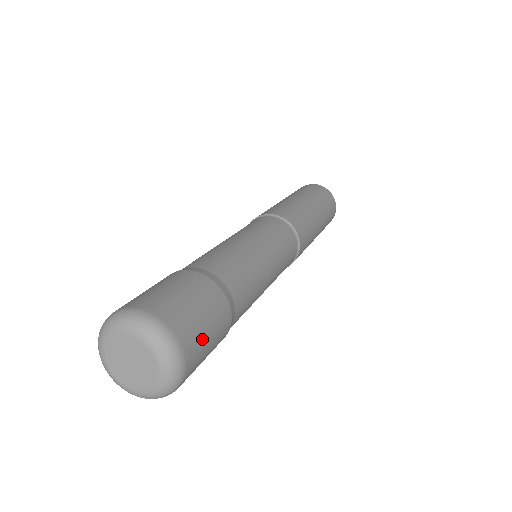
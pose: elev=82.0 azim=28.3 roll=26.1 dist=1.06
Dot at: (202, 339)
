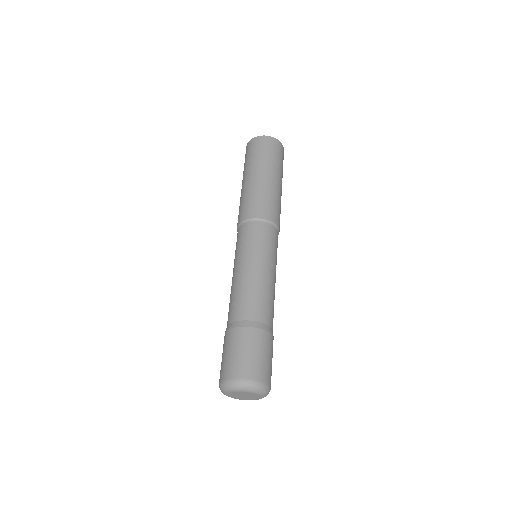
Dot at: (260, 363)
